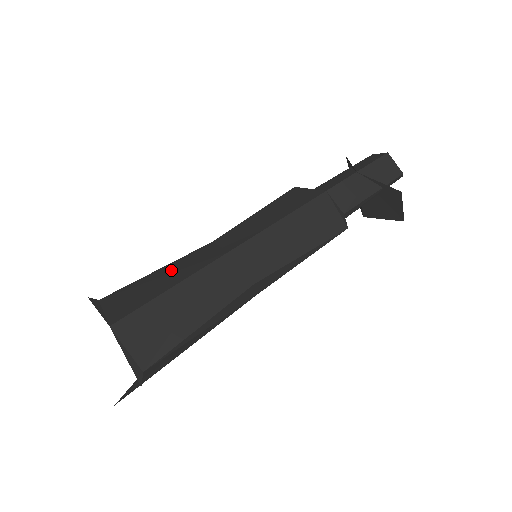
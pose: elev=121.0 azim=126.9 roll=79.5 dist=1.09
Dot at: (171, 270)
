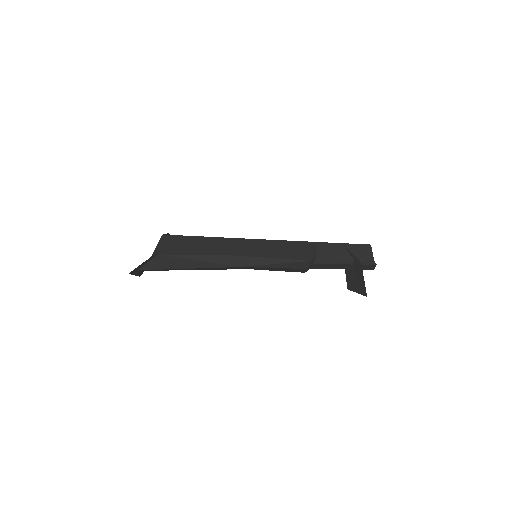
Dot at: occluded
